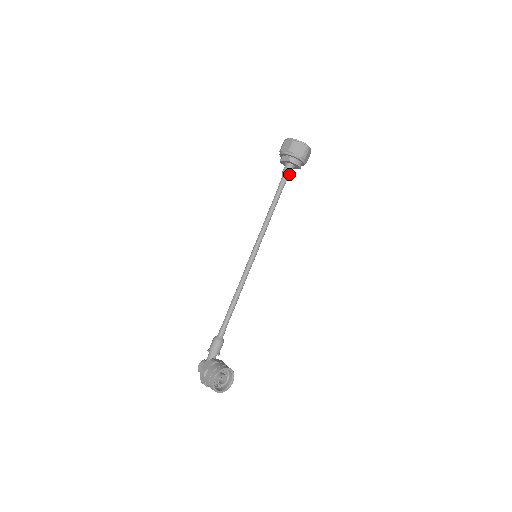
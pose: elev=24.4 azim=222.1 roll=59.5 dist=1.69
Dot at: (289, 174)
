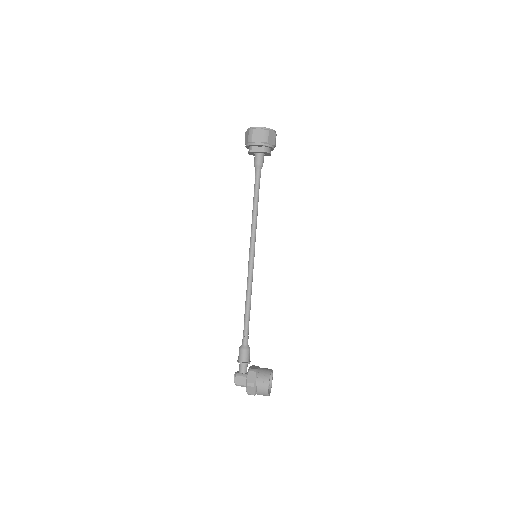
Dot at: occluded
